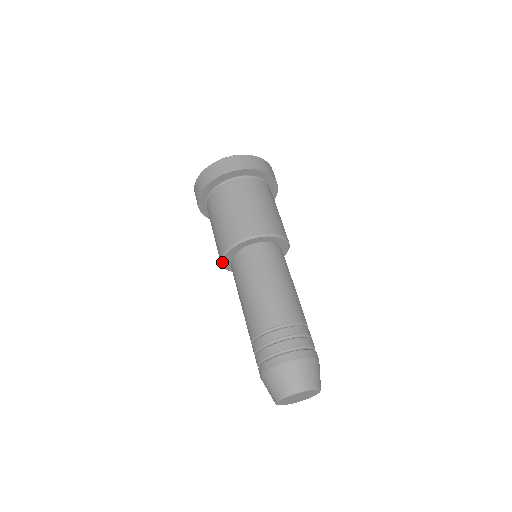
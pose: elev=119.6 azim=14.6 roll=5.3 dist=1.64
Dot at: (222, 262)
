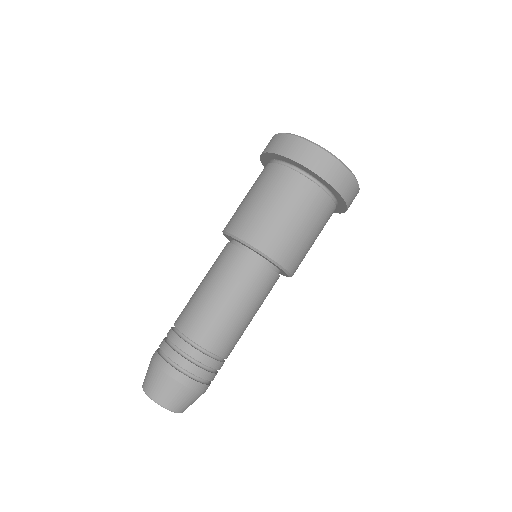
Dot at: (223, 233)
